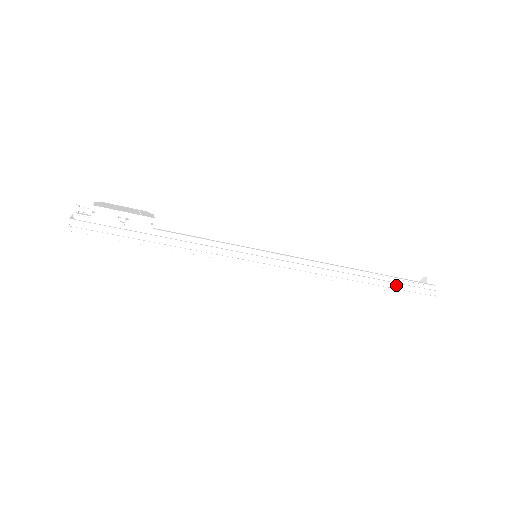
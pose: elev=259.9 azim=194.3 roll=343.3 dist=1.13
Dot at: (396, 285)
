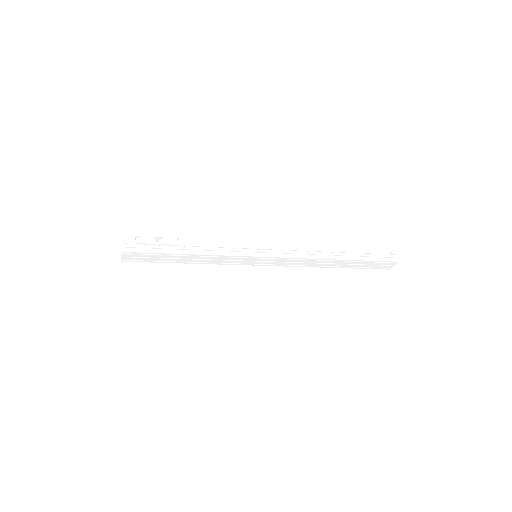
Dot at: (365, 255)
